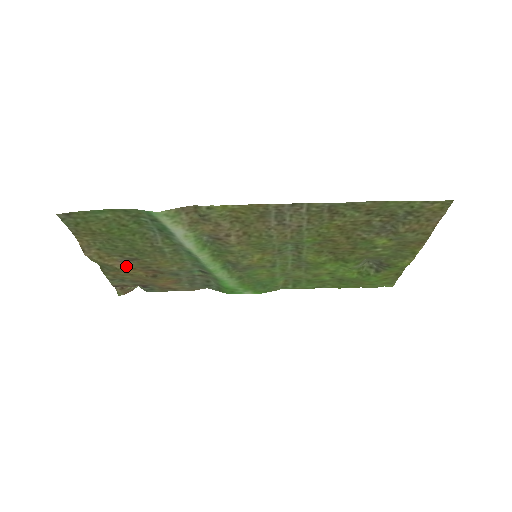
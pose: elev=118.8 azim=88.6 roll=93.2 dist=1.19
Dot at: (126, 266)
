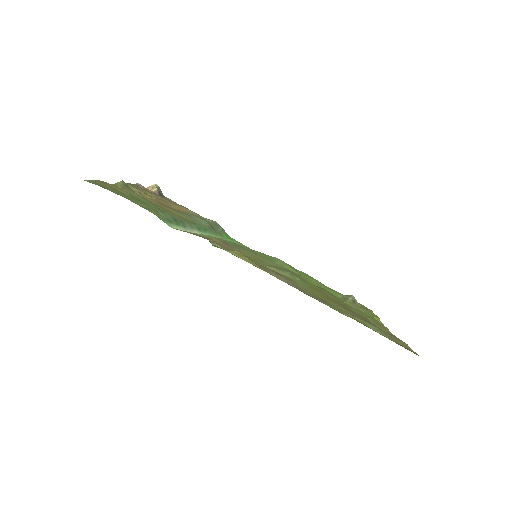
Dot at: (145, 197)
